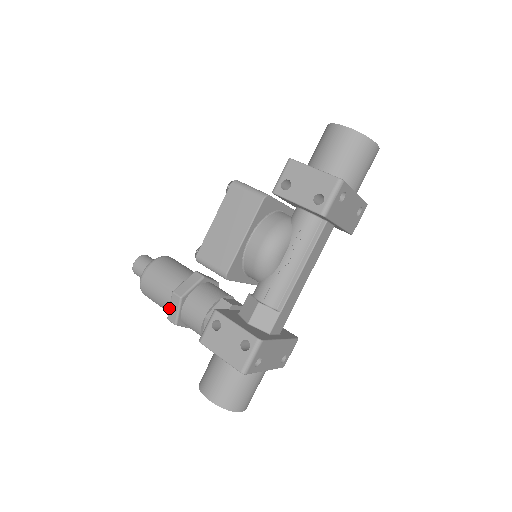
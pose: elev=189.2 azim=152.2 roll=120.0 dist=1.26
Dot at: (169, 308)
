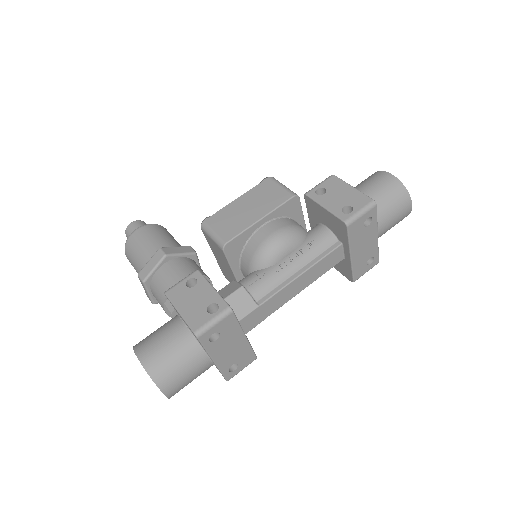
Dot at: (146, 263)
